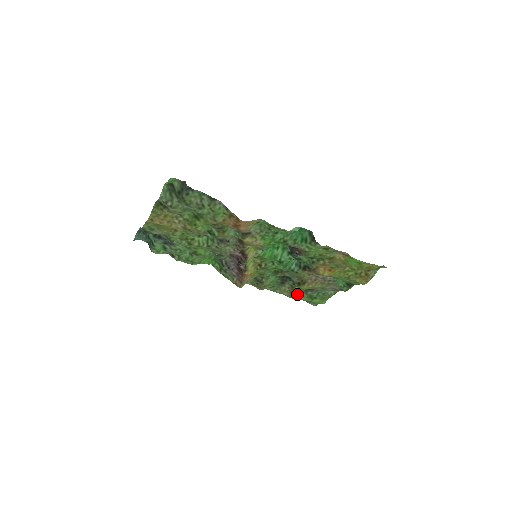
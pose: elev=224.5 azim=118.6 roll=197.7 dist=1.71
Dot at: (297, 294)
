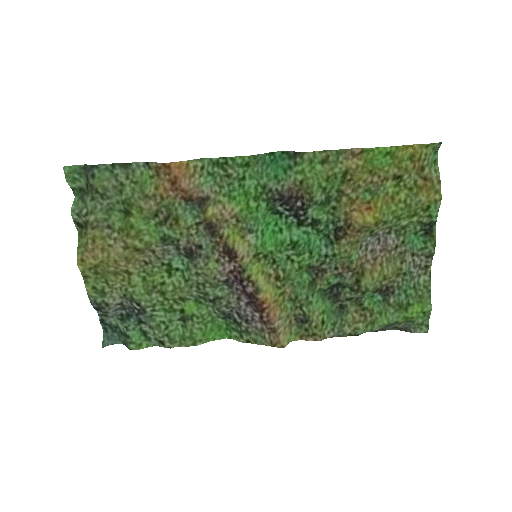
Dot at: (376, 314)
